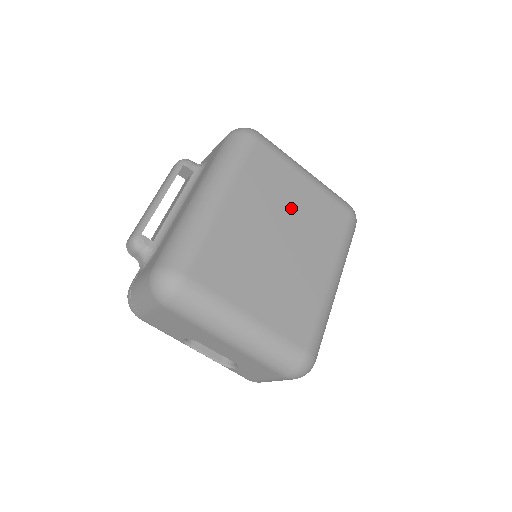
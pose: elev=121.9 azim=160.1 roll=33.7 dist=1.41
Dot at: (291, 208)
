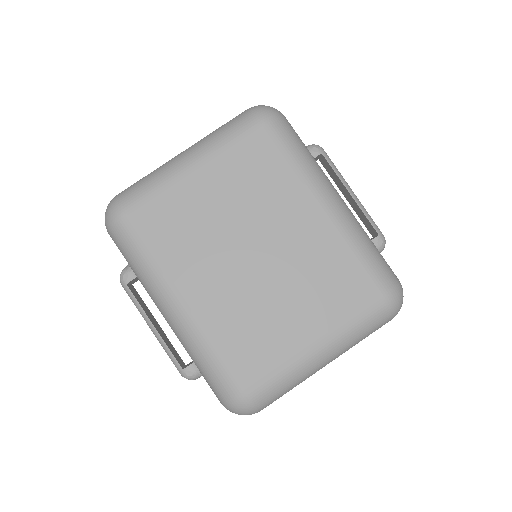
Dot at: (223, 216)
